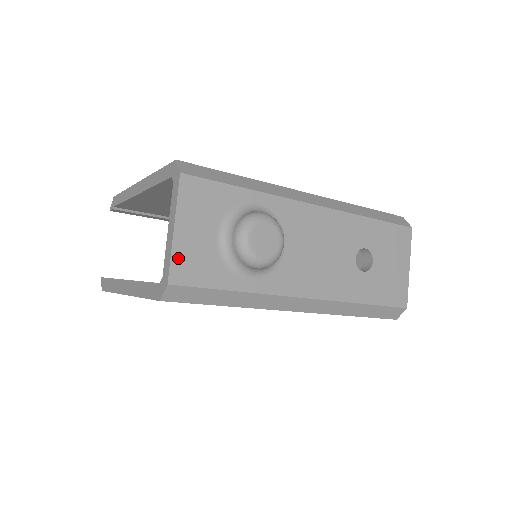
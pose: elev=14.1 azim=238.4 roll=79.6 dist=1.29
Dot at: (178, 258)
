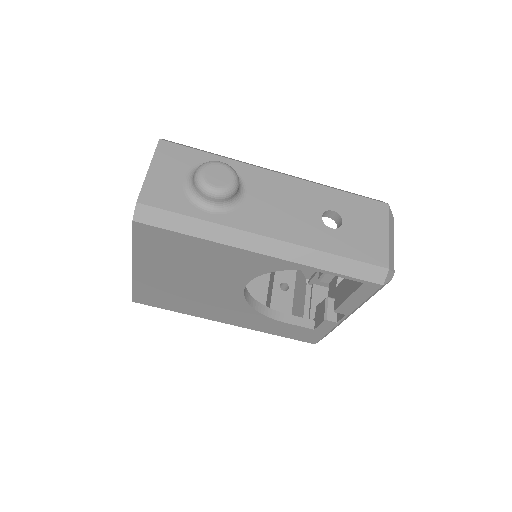
Dot at: (148, 188)
